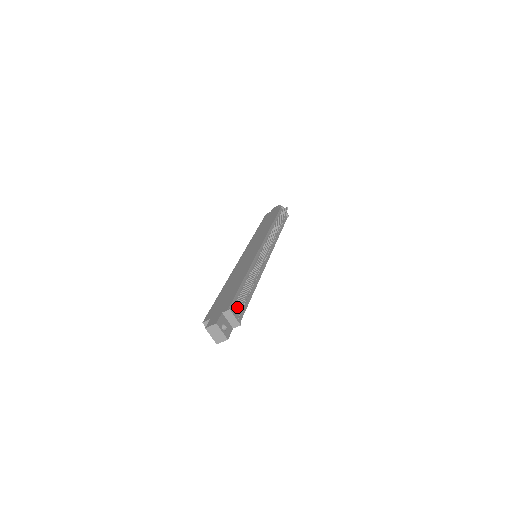
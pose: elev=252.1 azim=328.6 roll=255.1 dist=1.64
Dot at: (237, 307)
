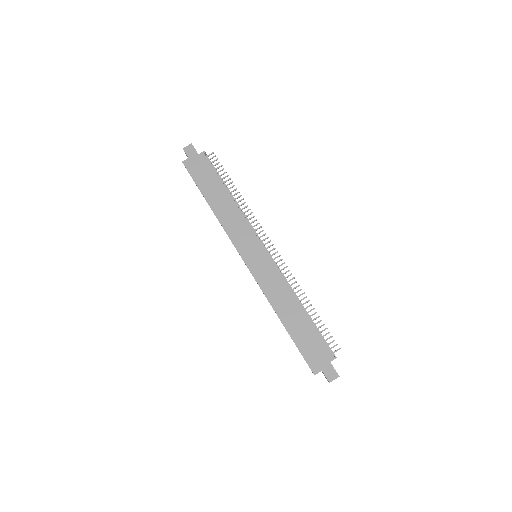
Dot at: occluded
